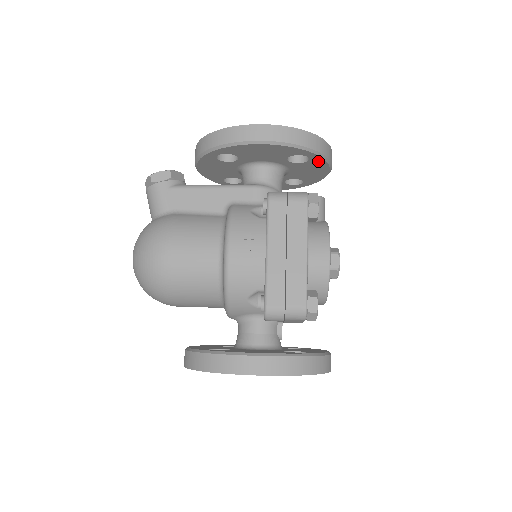
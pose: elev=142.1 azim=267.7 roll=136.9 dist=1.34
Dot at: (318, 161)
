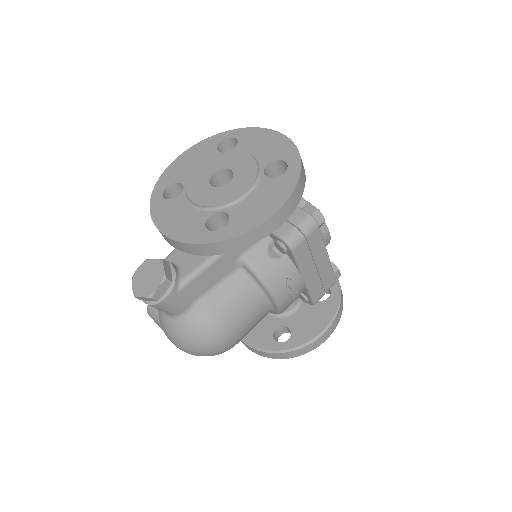
Dot at: occluded
